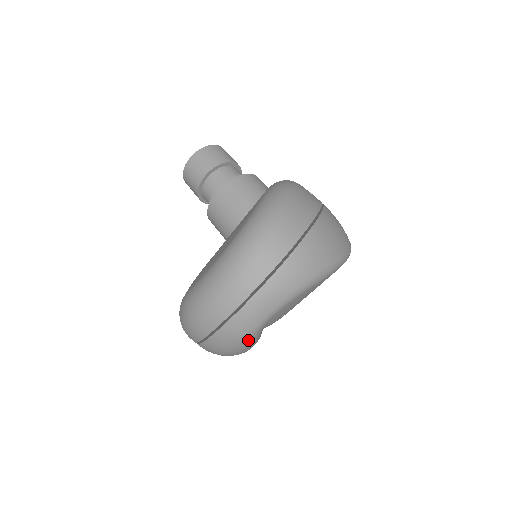
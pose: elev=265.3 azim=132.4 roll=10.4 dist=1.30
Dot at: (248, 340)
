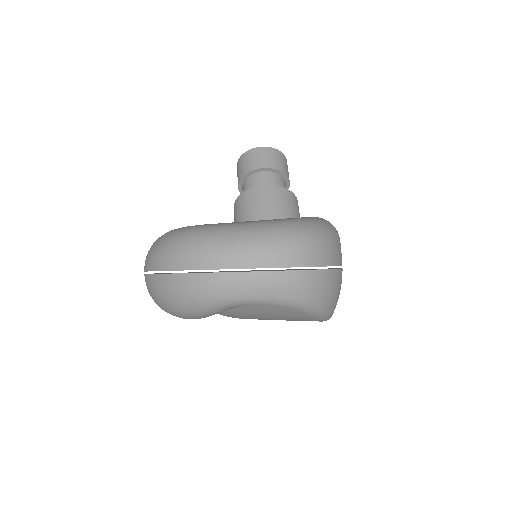
Dot at: (214, 305)
